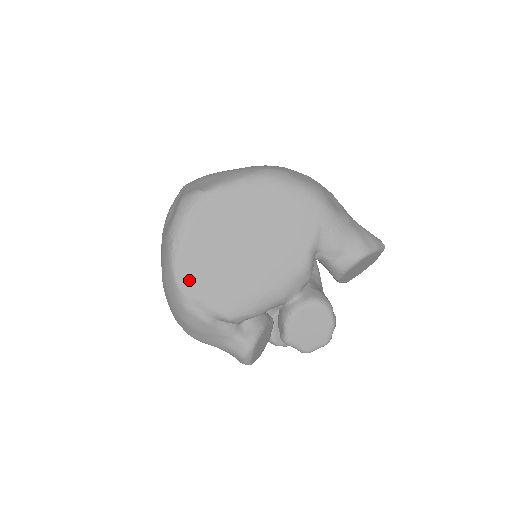
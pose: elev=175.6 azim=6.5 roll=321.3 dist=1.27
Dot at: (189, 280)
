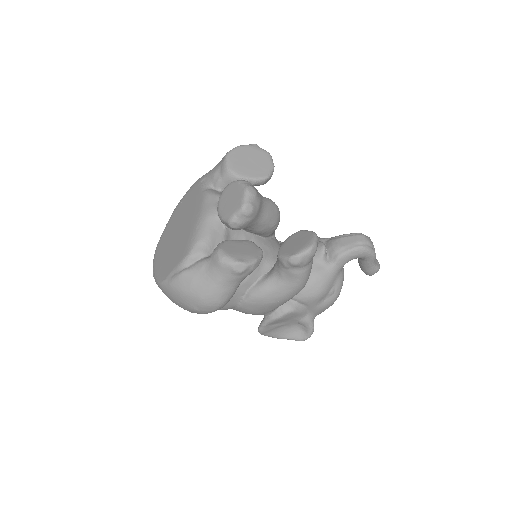
Dot at: (164, 274)
